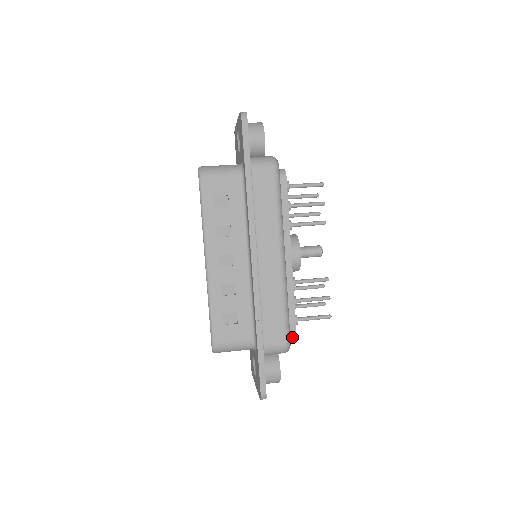
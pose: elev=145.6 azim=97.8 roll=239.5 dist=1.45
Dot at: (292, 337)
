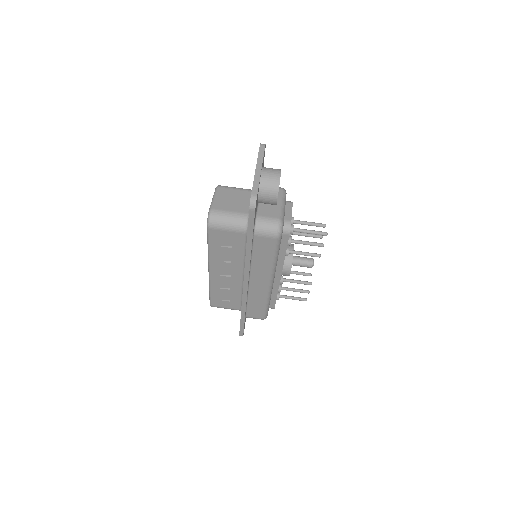
Dot at: (271, 308)
